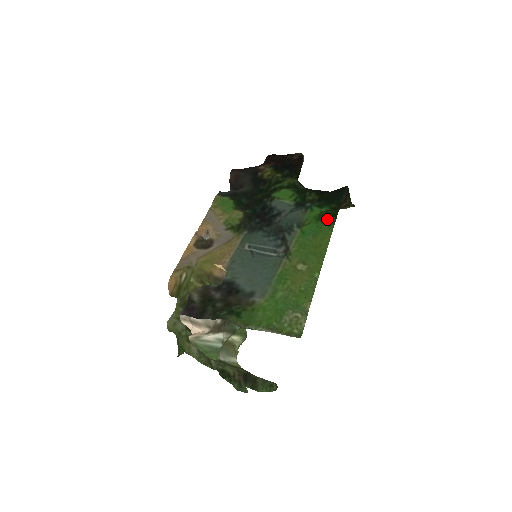
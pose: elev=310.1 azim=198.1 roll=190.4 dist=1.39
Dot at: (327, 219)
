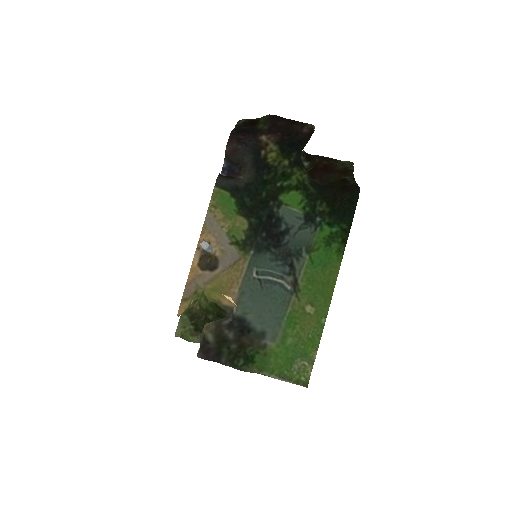
Dot at: (336, 245)
